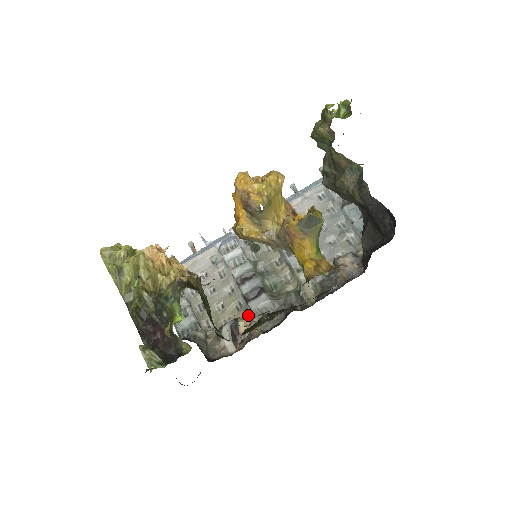
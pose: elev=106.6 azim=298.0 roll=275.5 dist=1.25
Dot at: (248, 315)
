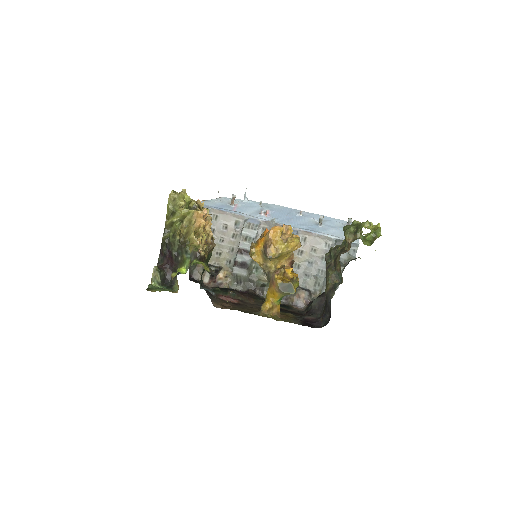
Dot at: (229, 272)
